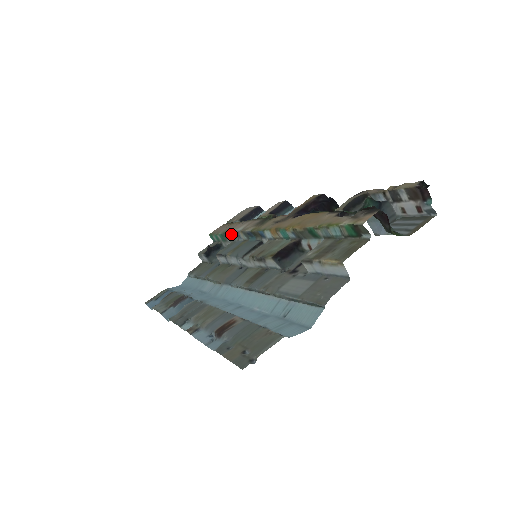
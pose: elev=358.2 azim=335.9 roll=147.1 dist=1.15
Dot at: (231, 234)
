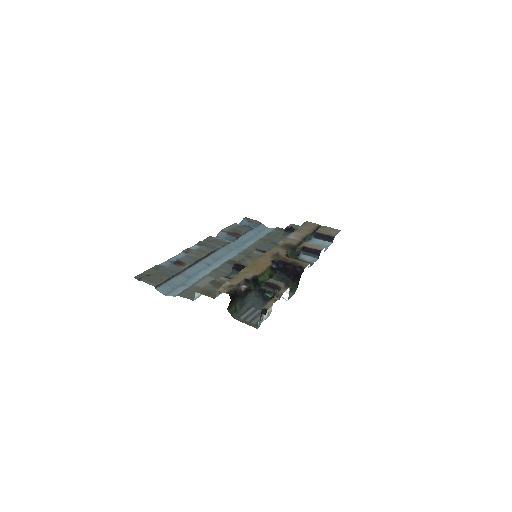
Dot at: (290, 234)
